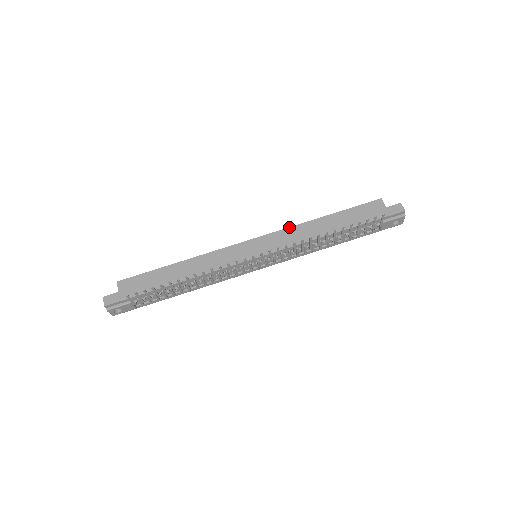
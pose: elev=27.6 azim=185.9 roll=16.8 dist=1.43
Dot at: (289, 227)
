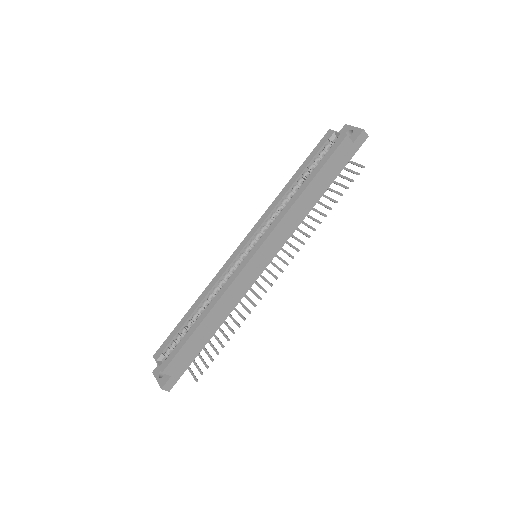
Dot at: (281, 220)
